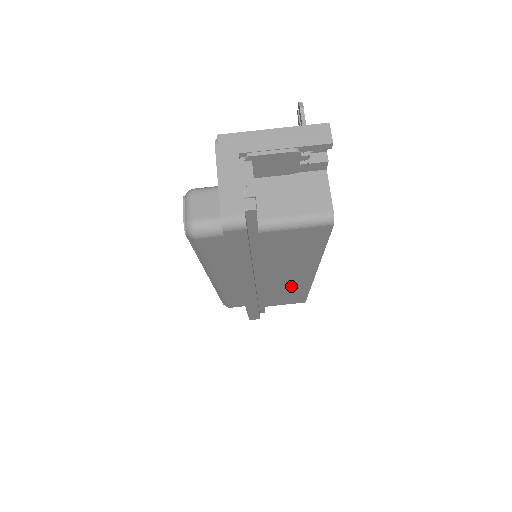
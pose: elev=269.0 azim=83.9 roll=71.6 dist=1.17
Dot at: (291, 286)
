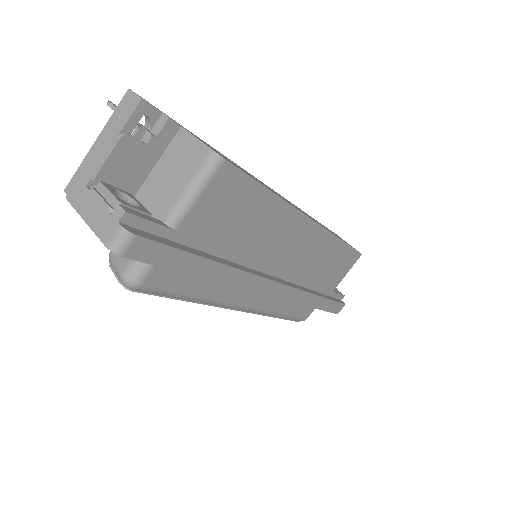
Dot at: (315, 251)
